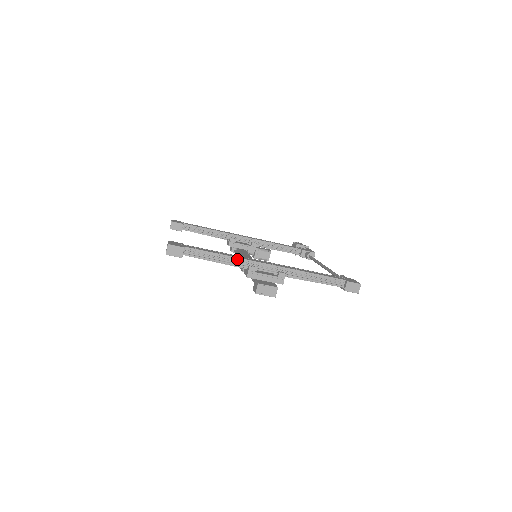
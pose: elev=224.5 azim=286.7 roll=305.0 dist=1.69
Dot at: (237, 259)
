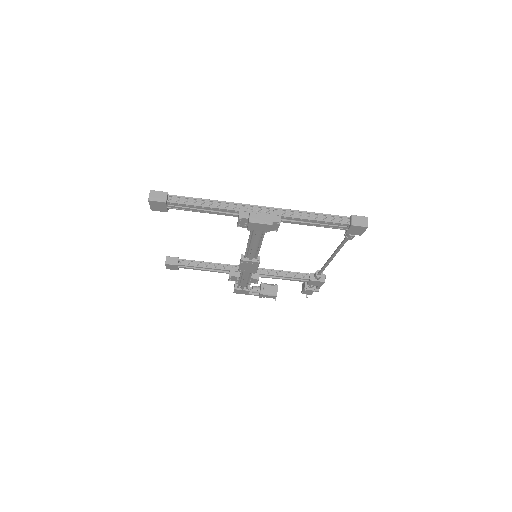
Dot at: (226, 205)
